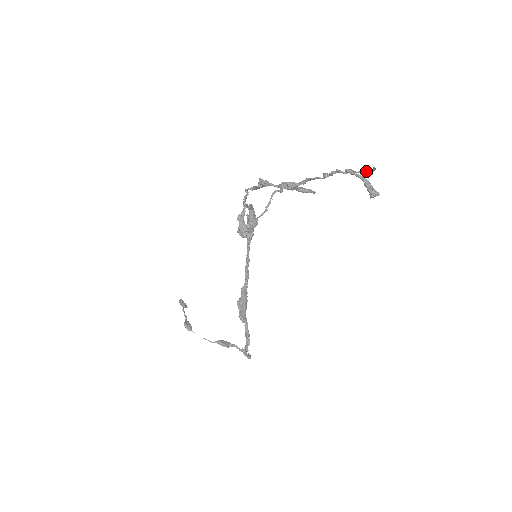
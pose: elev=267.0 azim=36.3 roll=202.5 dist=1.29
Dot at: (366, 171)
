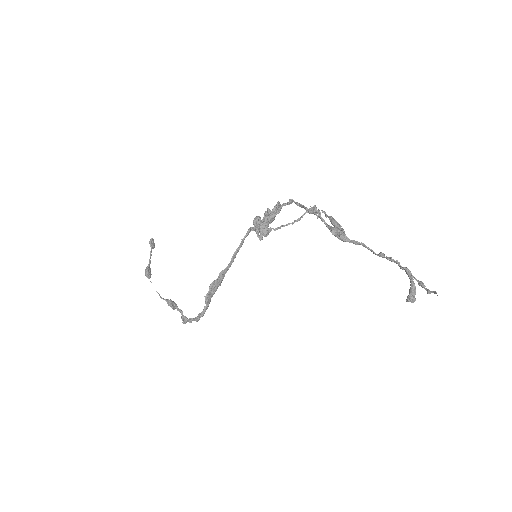
Dot at: (424, 285)
